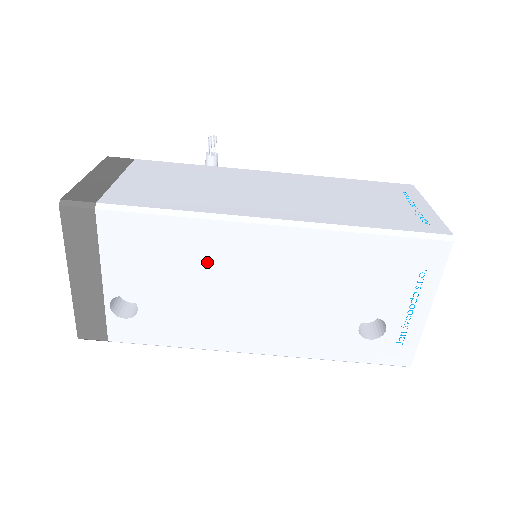
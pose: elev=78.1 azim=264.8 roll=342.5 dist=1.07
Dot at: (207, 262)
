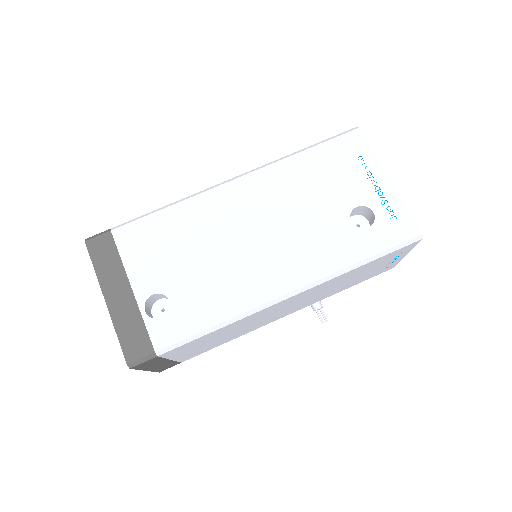
Dot at: (205, 229)
